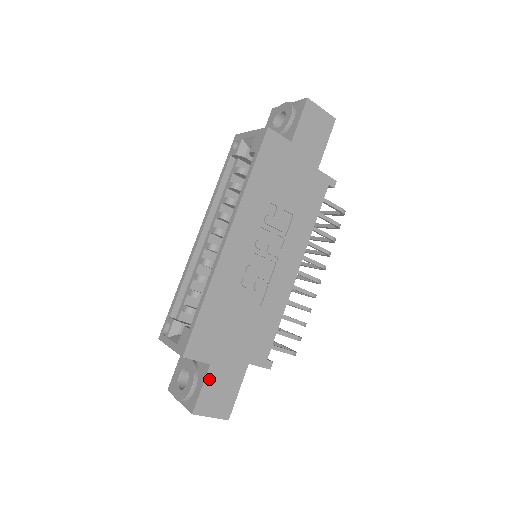
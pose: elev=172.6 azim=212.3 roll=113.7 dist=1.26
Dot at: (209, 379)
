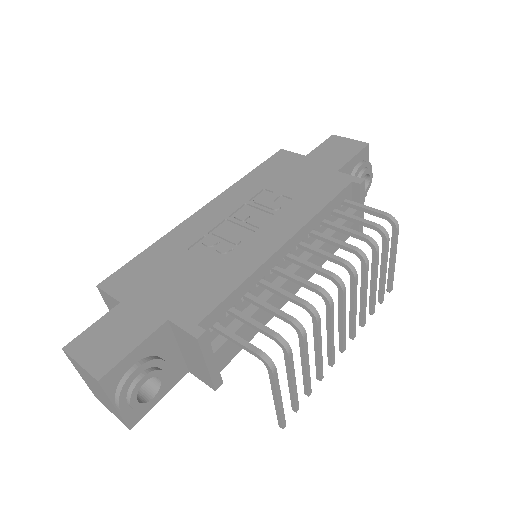
Dot at: (108, 318)
